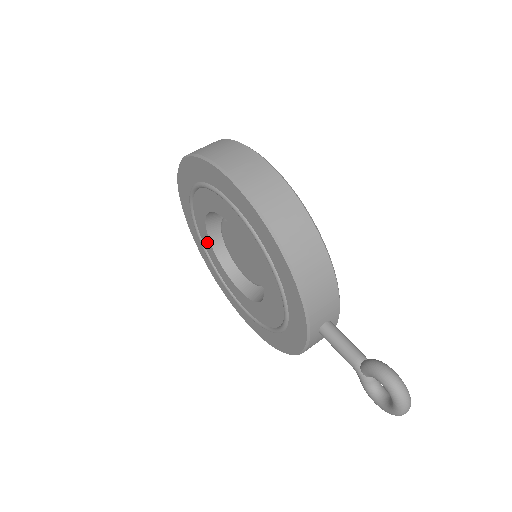
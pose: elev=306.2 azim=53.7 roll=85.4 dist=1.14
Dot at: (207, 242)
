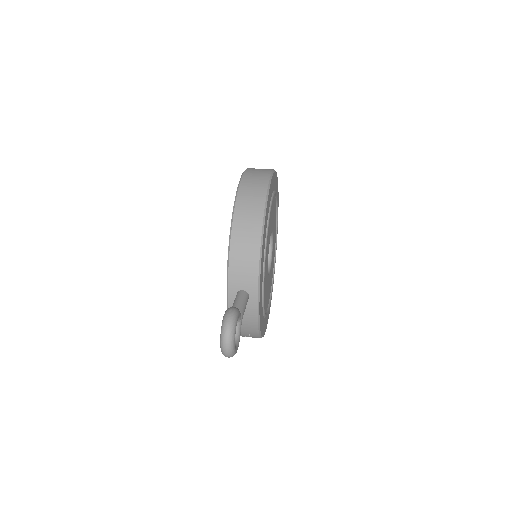
Dot at: occluded
